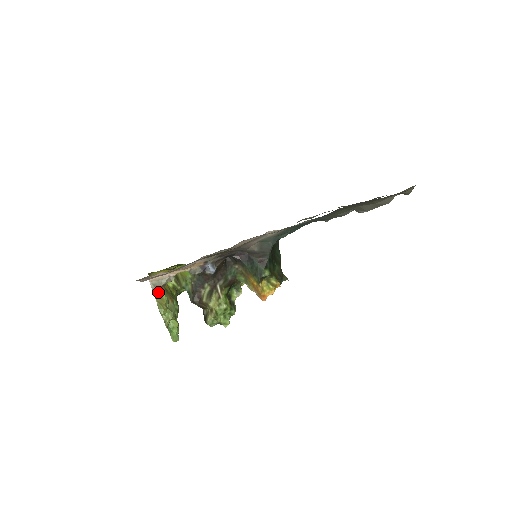
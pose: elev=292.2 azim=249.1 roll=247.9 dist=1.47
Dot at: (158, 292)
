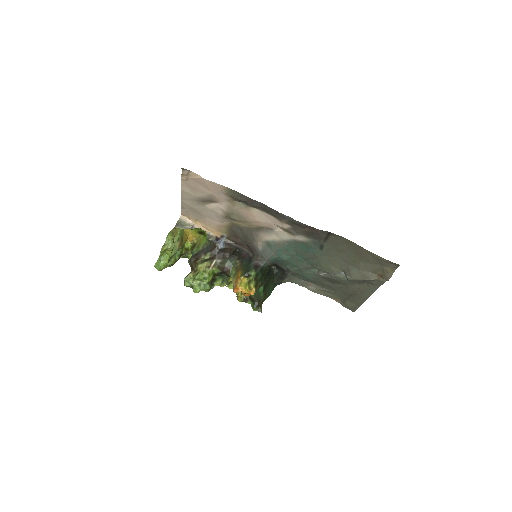
Dot at: (178, 228)
